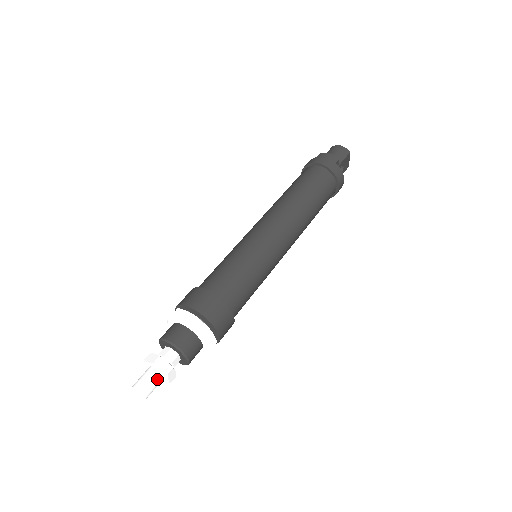
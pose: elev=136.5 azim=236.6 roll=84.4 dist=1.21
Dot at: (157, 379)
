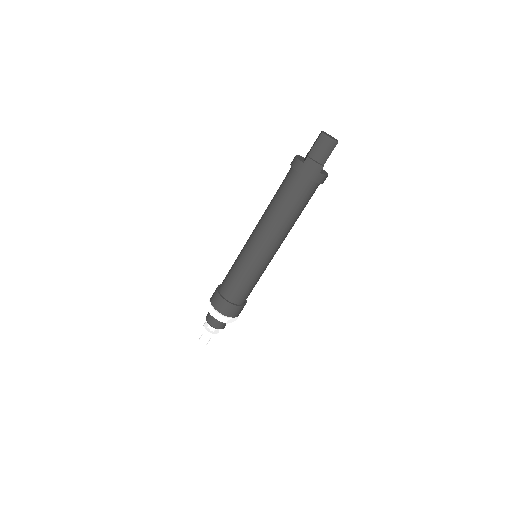
Dot at: (210, 338)
